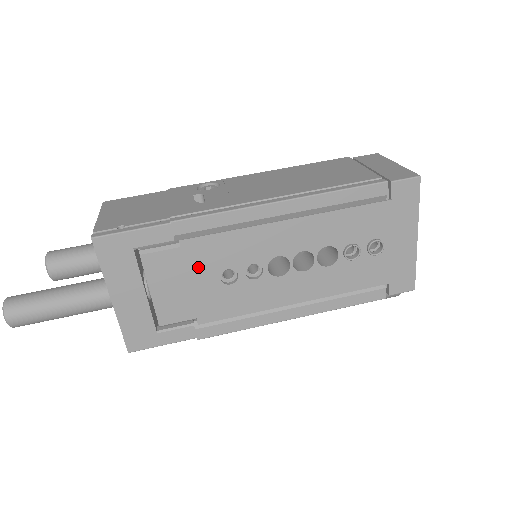
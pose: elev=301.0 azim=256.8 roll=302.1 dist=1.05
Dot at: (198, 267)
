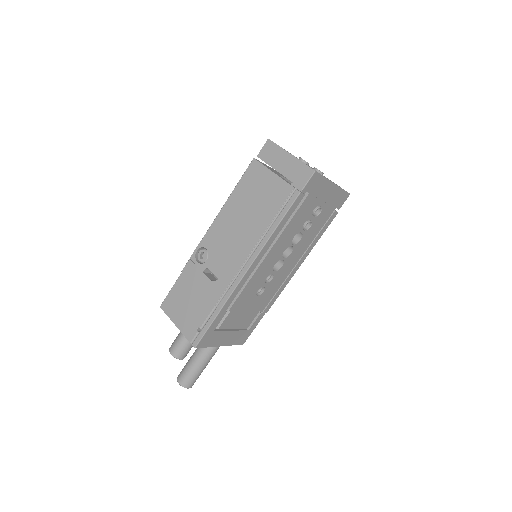
Dot at: (245, 305)
